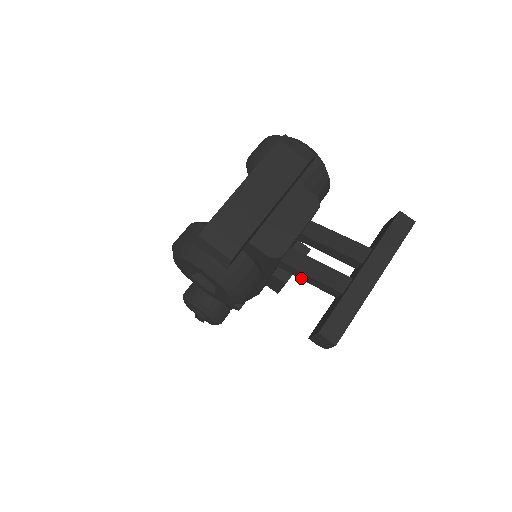
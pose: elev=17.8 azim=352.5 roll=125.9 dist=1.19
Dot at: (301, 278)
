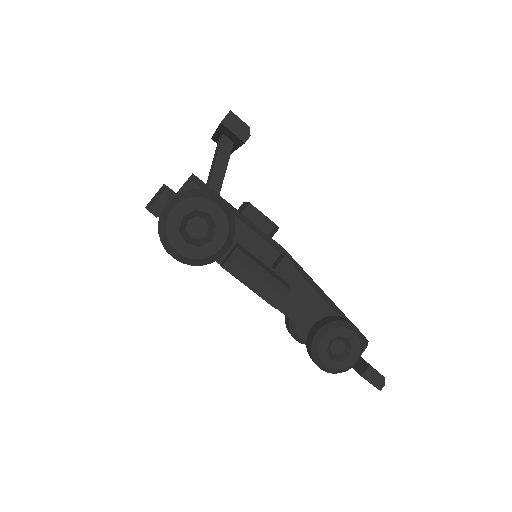
Dot at: (224, 173)
